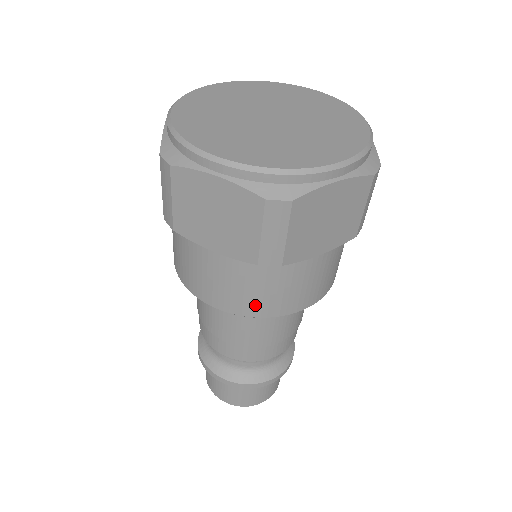
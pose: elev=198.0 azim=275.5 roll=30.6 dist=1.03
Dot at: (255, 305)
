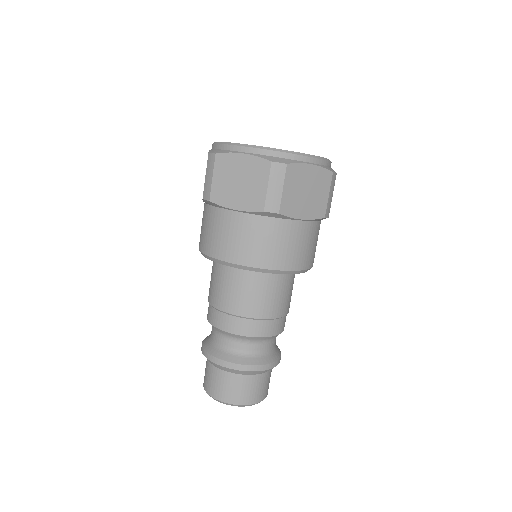
Dot at: (310, 258)
